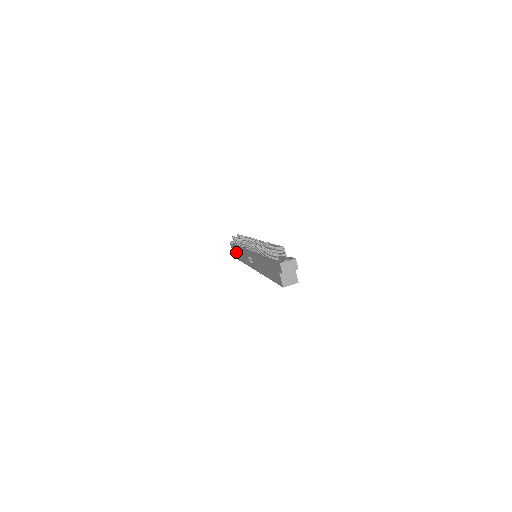
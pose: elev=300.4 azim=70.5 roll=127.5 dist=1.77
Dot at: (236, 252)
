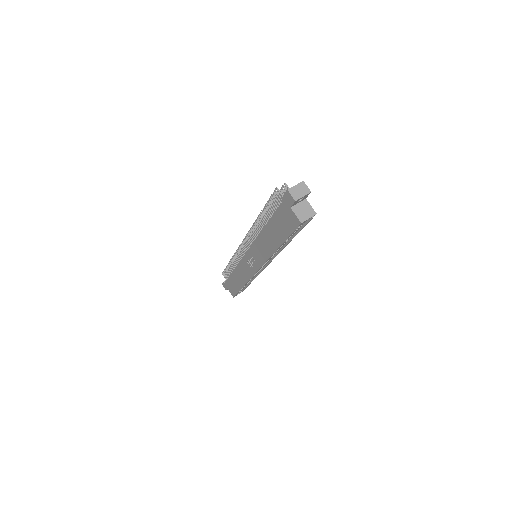
Dot at: (232, 285)
